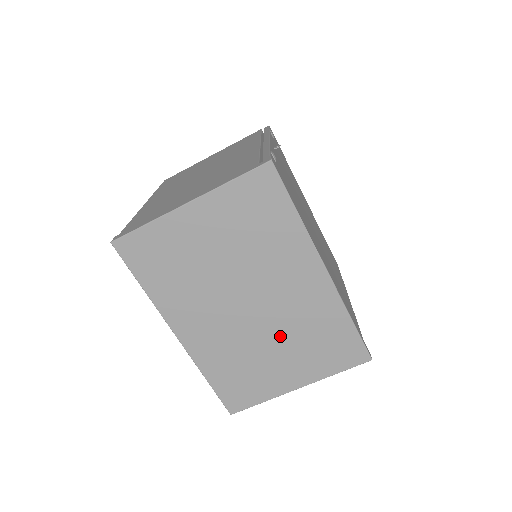
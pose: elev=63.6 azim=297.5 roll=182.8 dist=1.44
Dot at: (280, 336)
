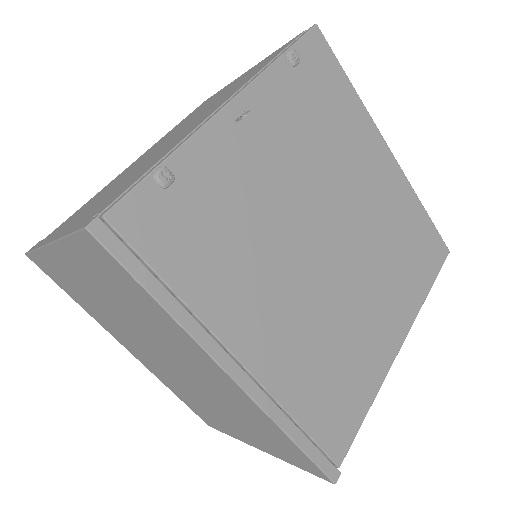
Dot at: (216, 402)
